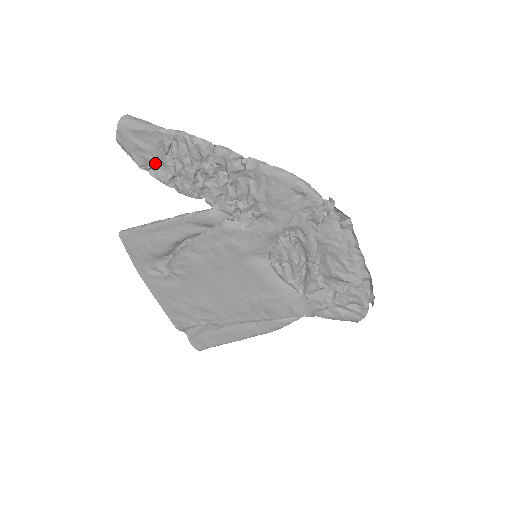
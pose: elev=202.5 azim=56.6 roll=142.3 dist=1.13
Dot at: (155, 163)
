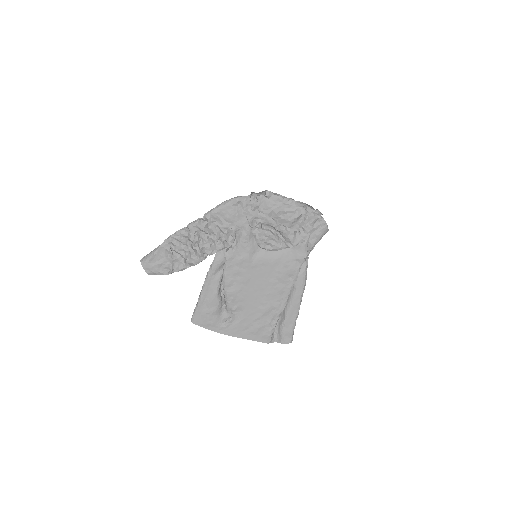
Dot at: (172, 264)
